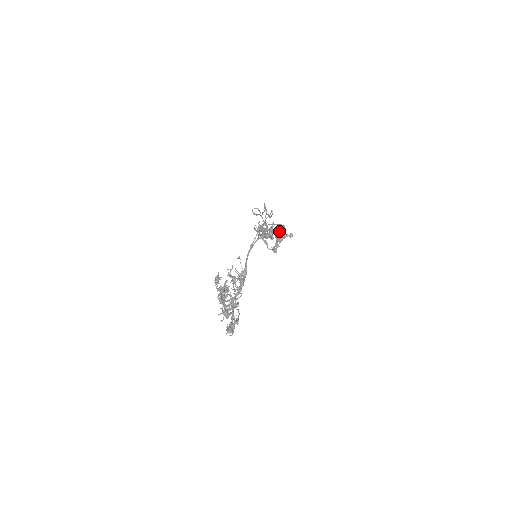
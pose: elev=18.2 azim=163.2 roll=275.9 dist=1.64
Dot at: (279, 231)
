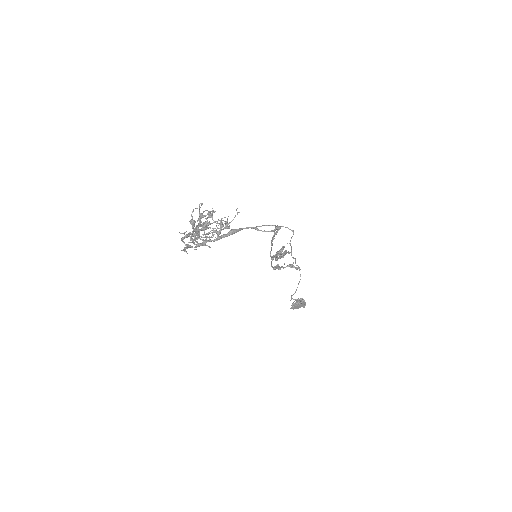
Dot at: (297, 300)
